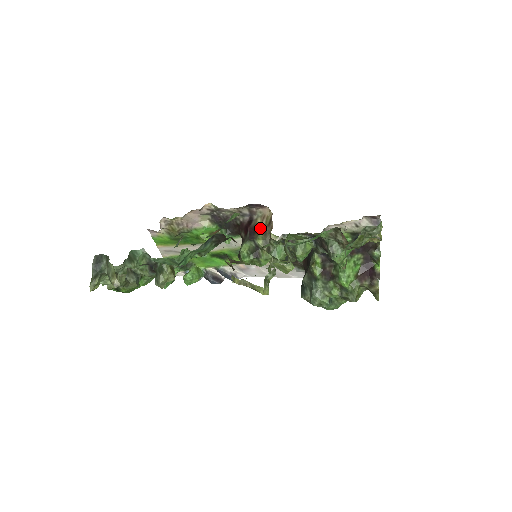
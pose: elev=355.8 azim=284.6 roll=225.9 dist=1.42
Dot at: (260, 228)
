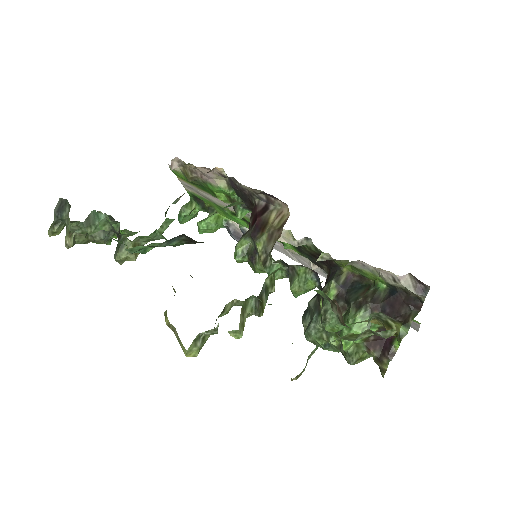
Dot at: (269, 227)
